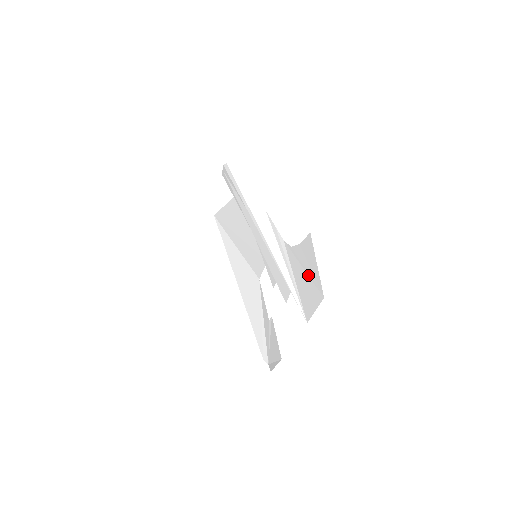
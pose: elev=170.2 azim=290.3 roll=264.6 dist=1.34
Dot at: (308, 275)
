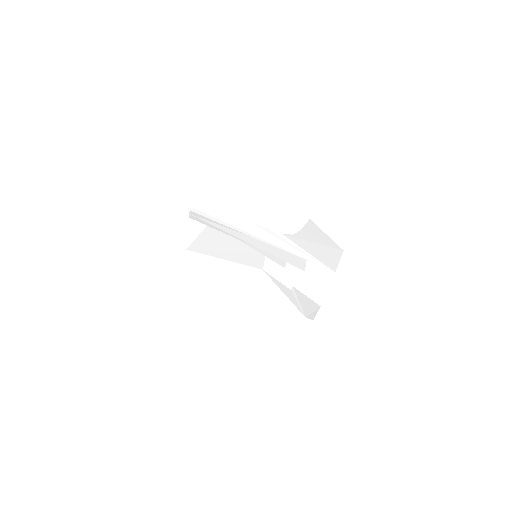
Dot at: (321, 244)
